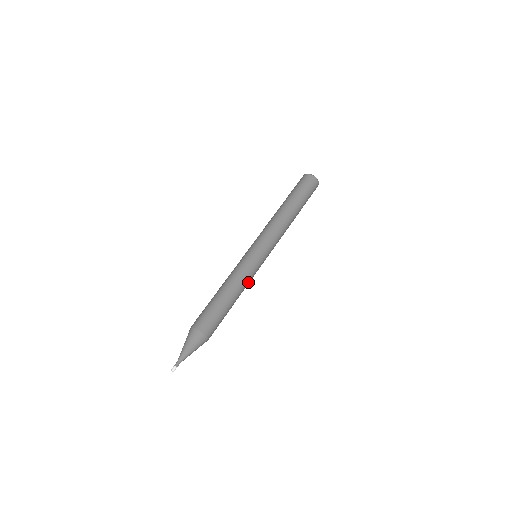
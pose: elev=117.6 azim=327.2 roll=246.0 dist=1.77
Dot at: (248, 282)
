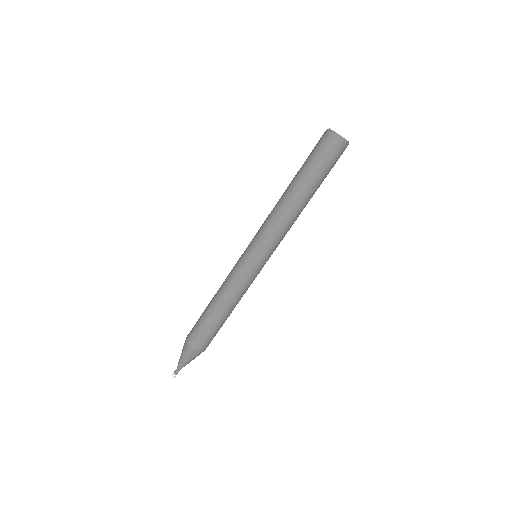
Dot at: occluded
